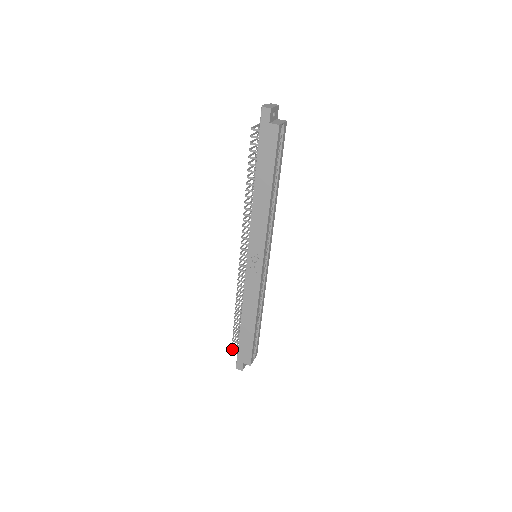
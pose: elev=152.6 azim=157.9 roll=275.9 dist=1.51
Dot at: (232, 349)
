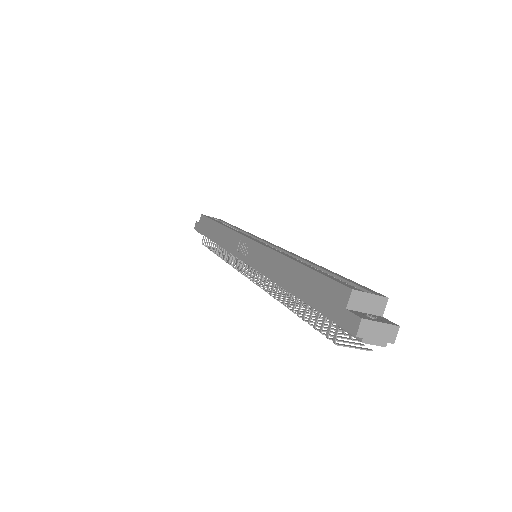
Dot at: (334, 341)
